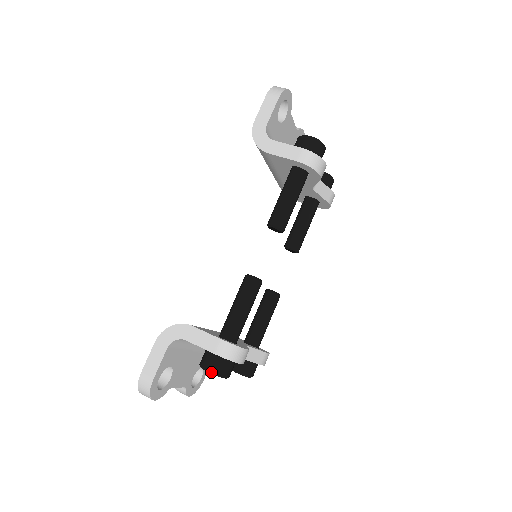
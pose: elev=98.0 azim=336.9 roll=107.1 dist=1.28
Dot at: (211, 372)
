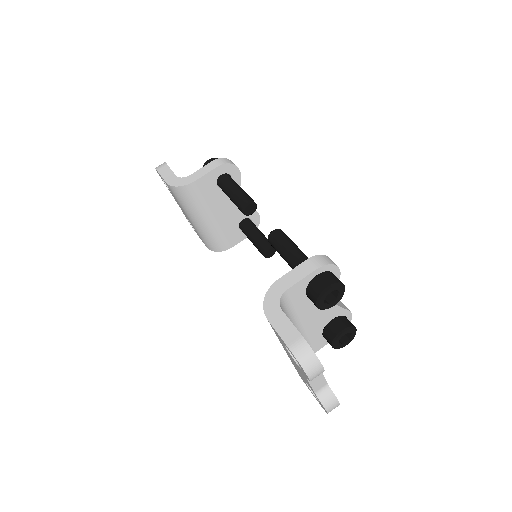
Dot at: (330, 286)
